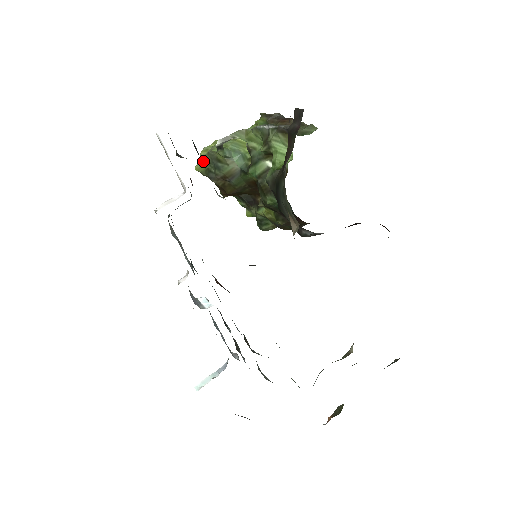
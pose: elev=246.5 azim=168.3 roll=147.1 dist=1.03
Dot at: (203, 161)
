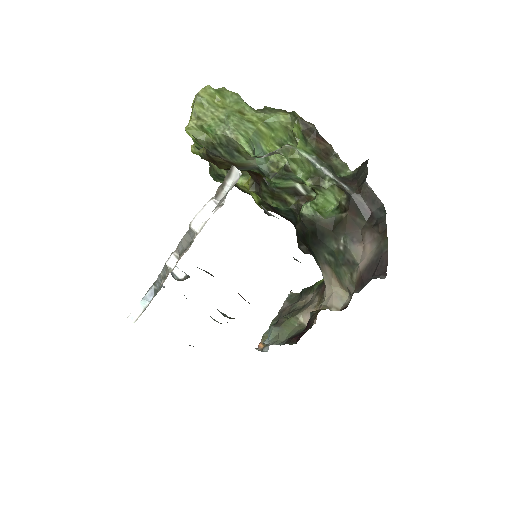
Dot at: (205, 129)
